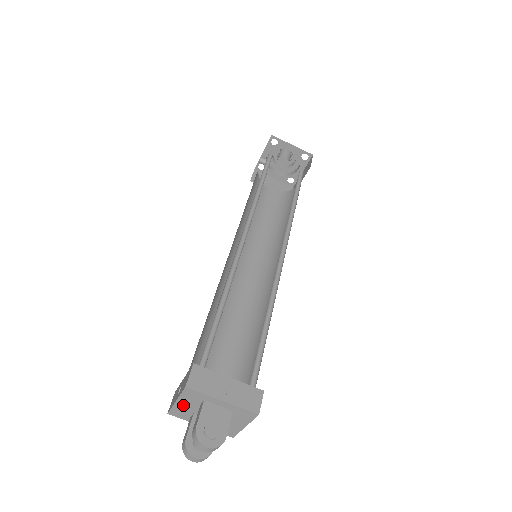
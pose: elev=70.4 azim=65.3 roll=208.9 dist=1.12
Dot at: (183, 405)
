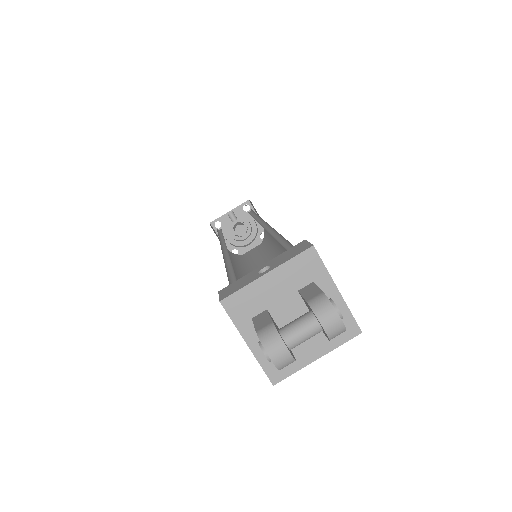
Dot at: (269, 286)
